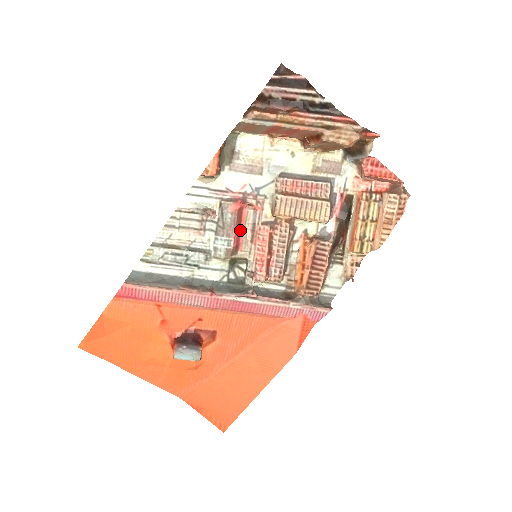
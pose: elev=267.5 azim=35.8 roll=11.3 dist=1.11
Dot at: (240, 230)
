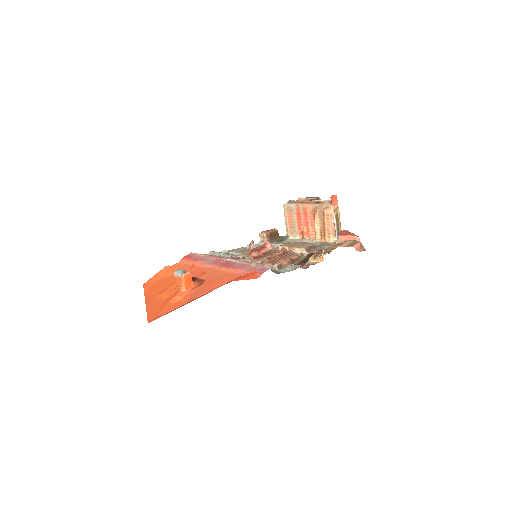
Dot at: (259, 252)
